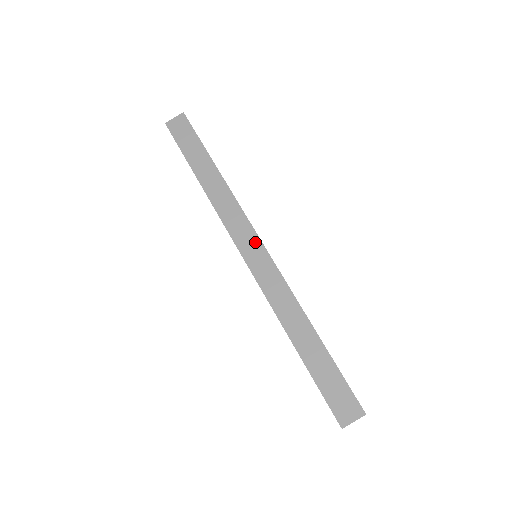
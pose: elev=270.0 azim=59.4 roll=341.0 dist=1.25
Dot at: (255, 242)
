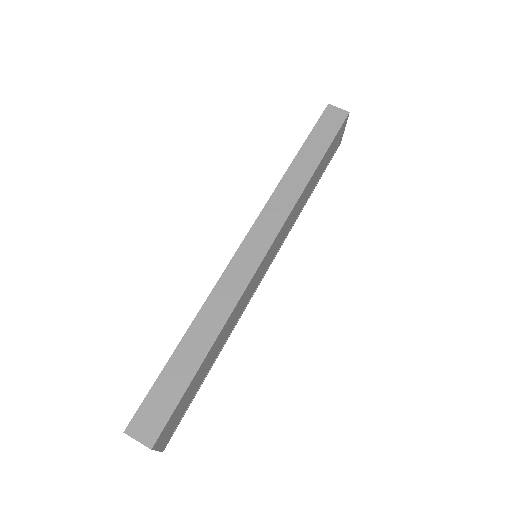
Dot at: (265, 243)
